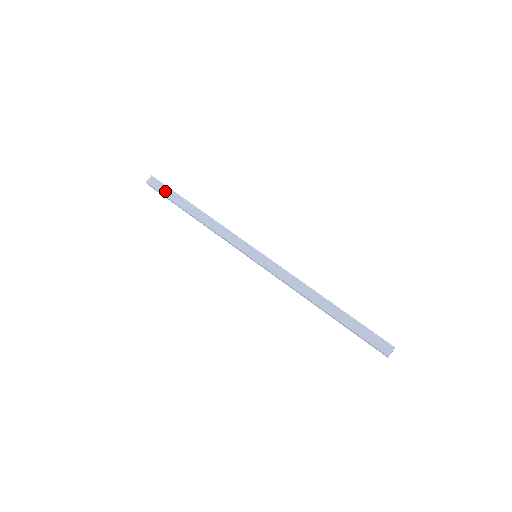
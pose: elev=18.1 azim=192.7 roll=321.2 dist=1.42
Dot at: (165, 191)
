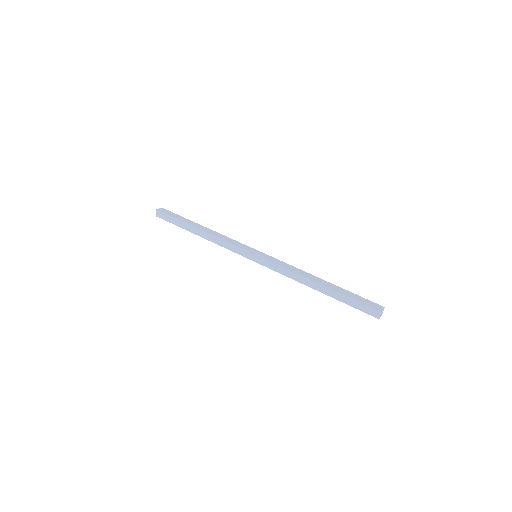
Dot at: (171, 220)
